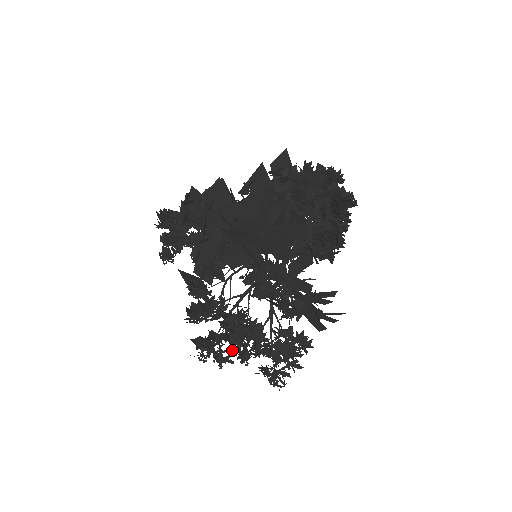
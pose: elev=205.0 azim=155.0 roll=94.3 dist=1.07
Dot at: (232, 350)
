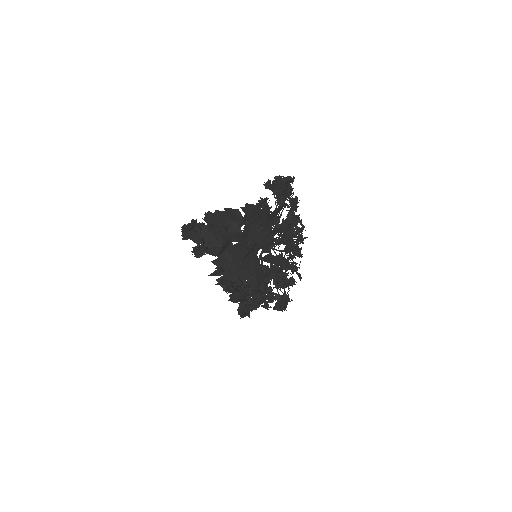
Dot at: (259, 306)
